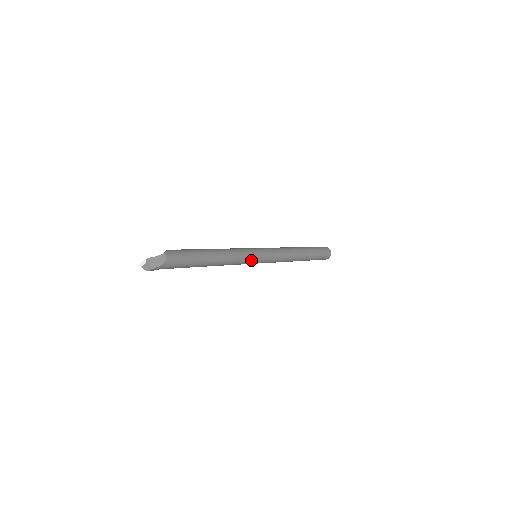
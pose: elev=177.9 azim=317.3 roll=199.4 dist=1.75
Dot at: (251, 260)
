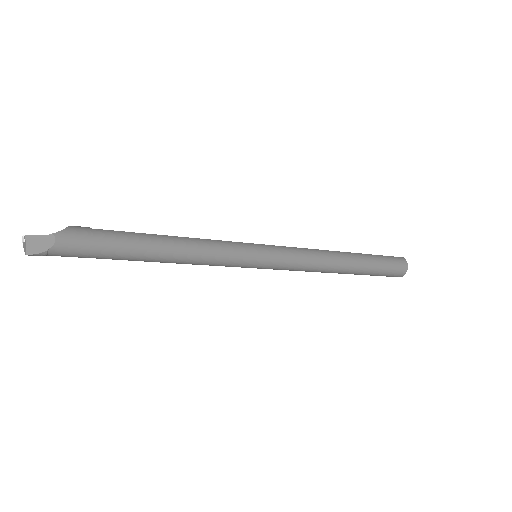
Dot at: (238, 264)
